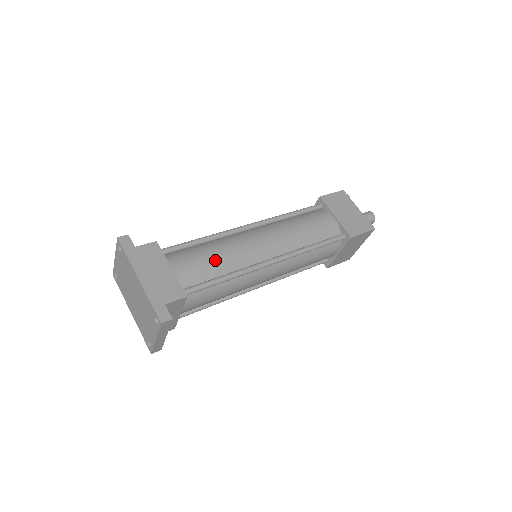
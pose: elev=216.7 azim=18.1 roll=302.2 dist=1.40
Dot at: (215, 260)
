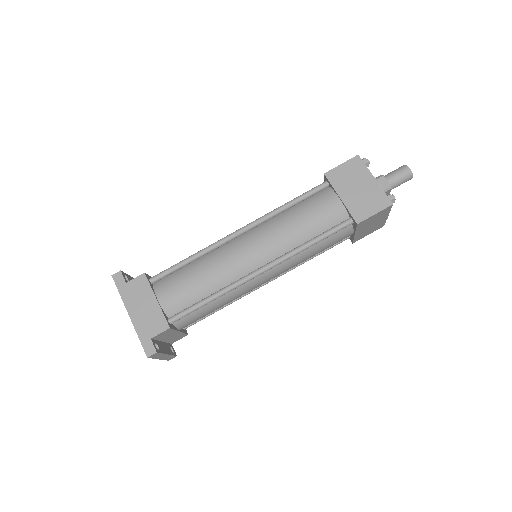
Dot at: (199, 283)
